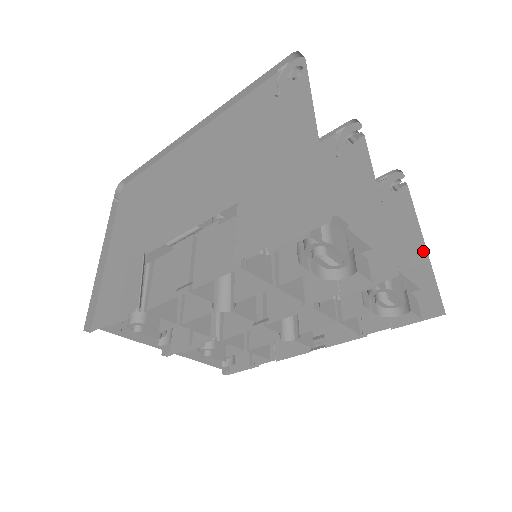
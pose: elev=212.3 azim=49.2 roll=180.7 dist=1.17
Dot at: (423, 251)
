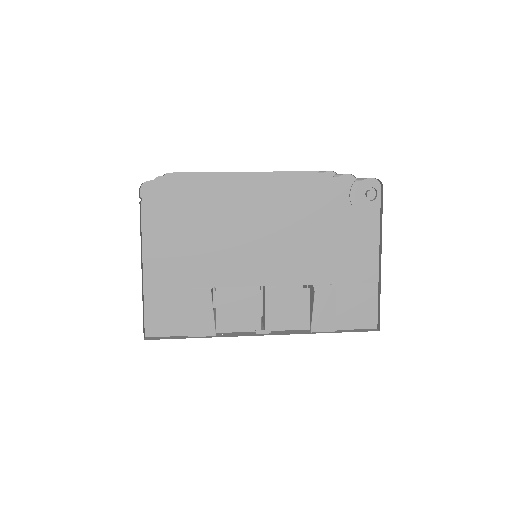
Dot at: occluded
